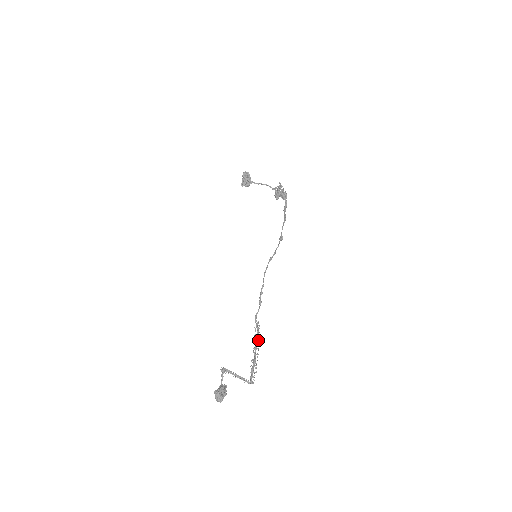
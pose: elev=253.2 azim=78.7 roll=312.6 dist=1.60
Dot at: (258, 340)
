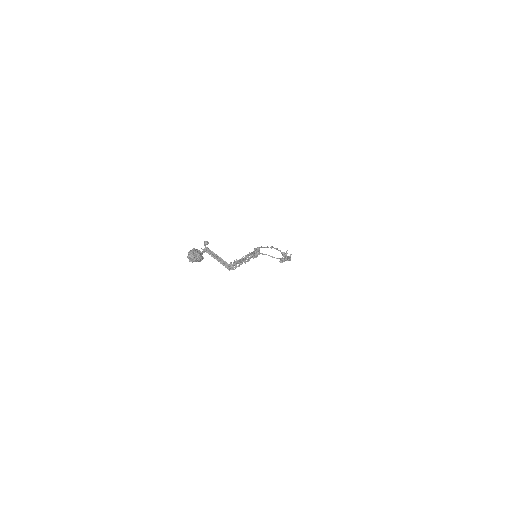
Dot at: (248, 255)
